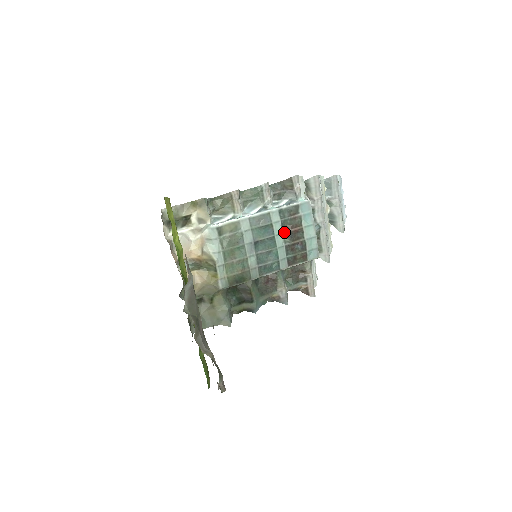
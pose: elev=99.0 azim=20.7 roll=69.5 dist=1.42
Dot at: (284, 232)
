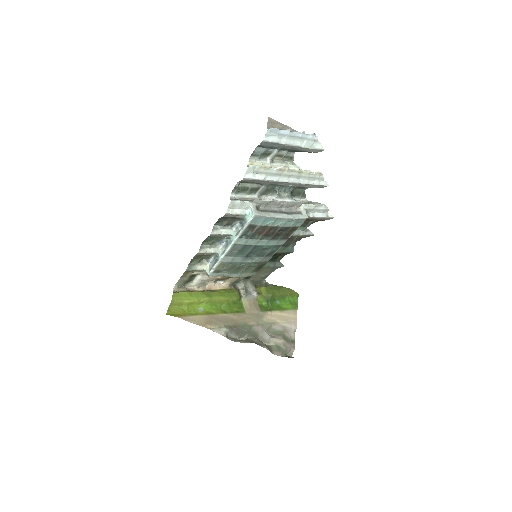
Dot at: (259, 239)
